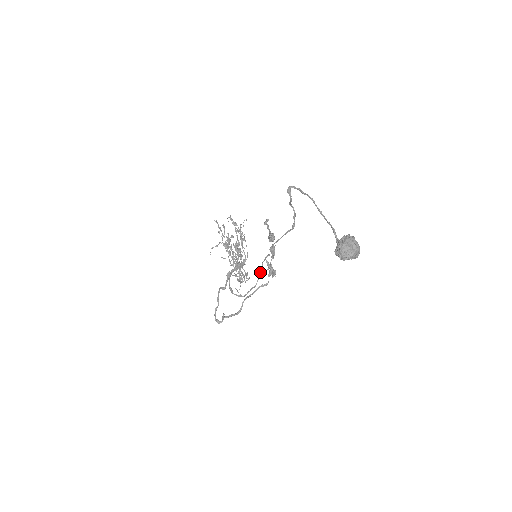
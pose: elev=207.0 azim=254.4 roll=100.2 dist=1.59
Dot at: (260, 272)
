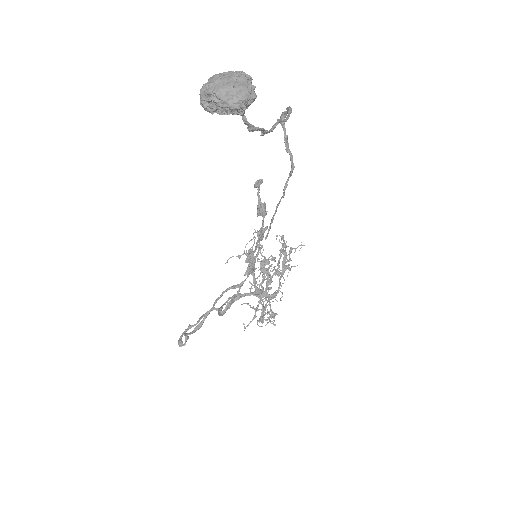
Dot at: (248, 275)
